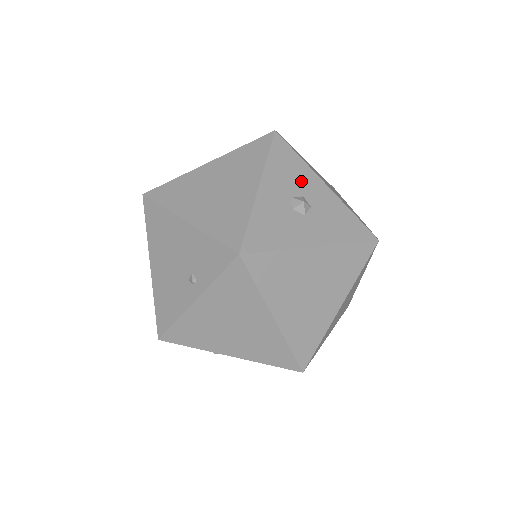
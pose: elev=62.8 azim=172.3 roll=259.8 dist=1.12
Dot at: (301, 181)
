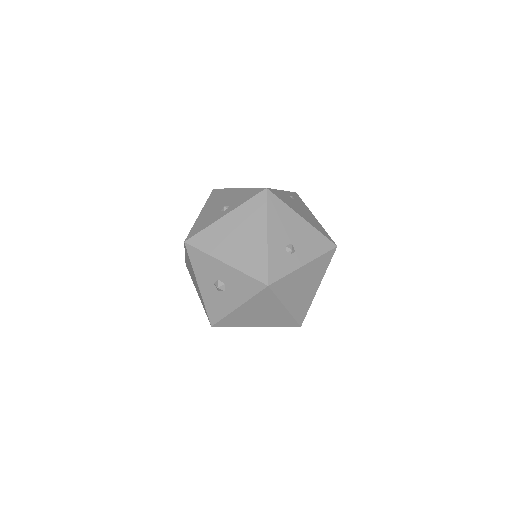
Dot at: (212, 270)
